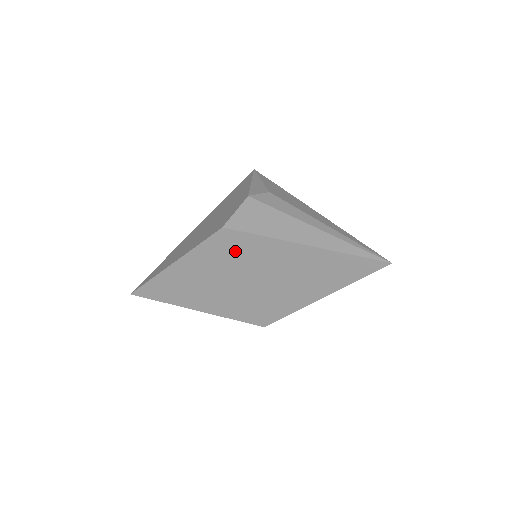
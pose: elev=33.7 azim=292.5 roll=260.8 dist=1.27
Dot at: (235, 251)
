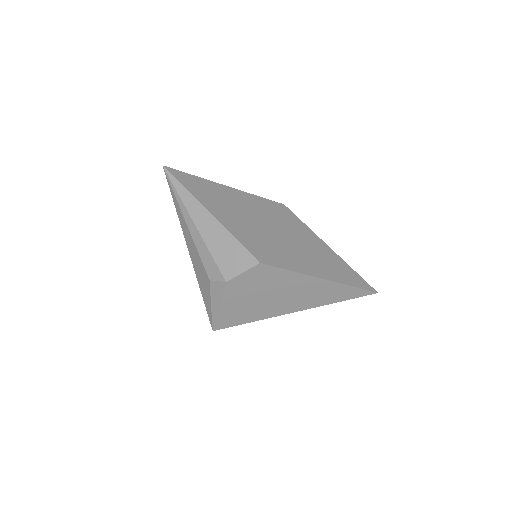
Dot at: (282, 216)
